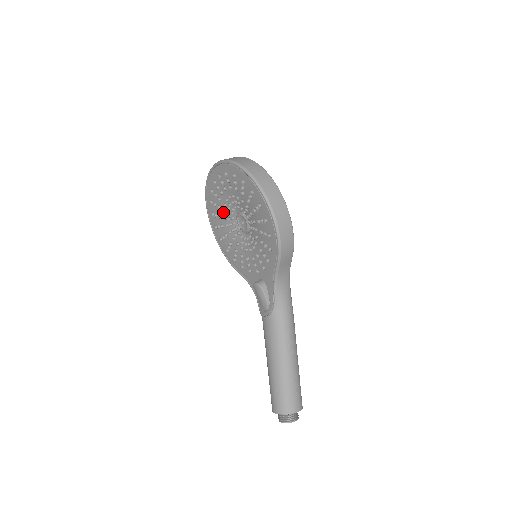
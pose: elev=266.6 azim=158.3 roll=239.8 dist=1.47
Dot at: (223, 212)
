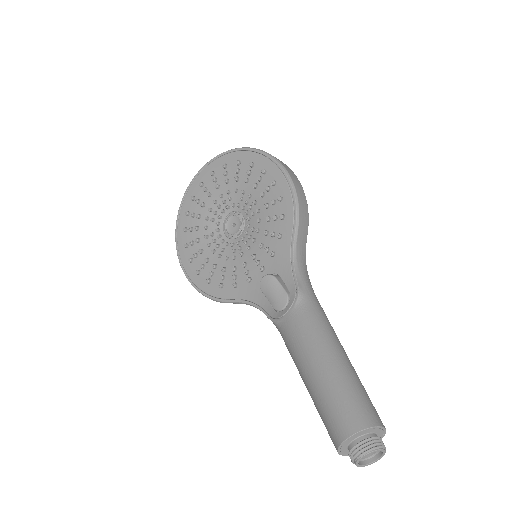
Dot at: (204, 228)
